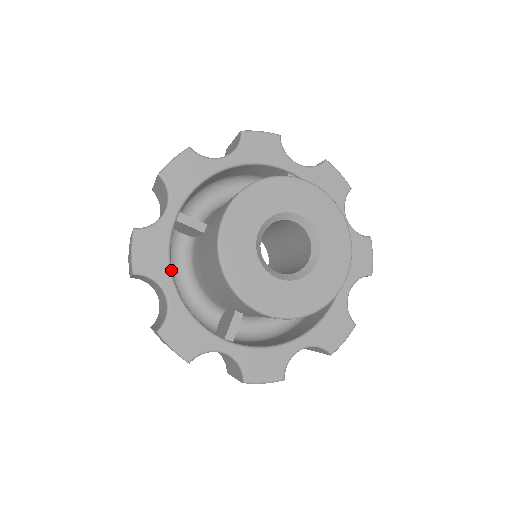
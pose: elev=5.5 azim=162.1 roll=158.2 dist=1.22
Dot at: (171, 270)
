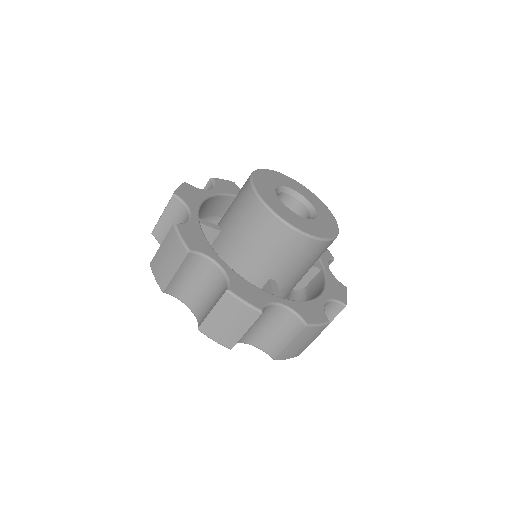
Dot at: occluded
